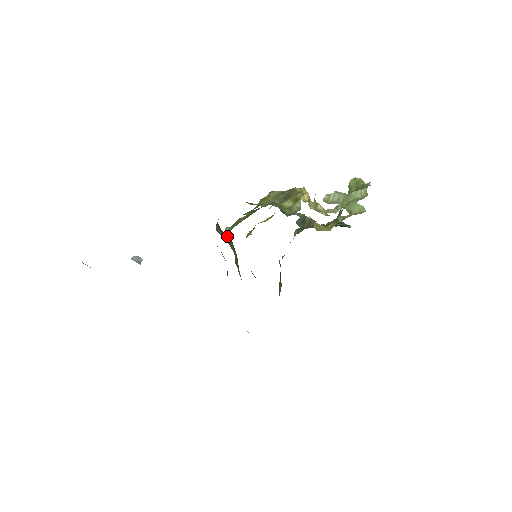
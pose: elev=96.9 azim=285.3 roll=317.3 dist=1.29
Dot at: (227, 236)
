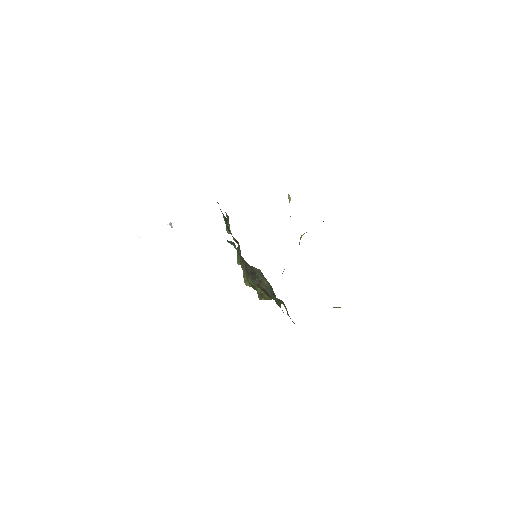
Dot at: (237, 254)
